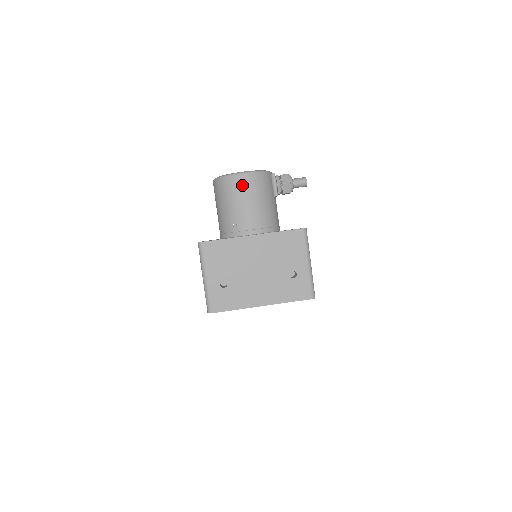
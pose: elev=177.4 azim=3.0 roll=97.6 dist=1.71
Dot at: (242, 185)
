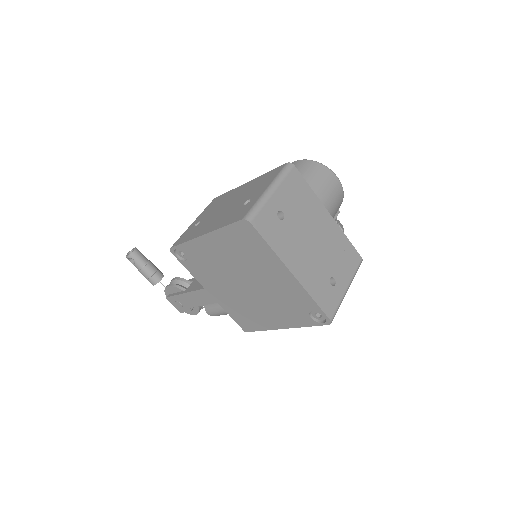
Dot at: (331, 182)
